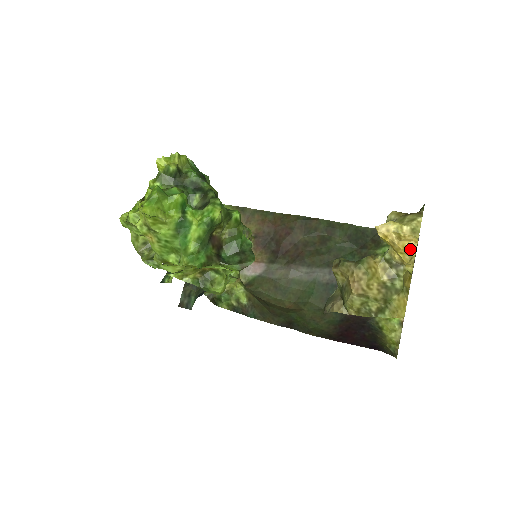
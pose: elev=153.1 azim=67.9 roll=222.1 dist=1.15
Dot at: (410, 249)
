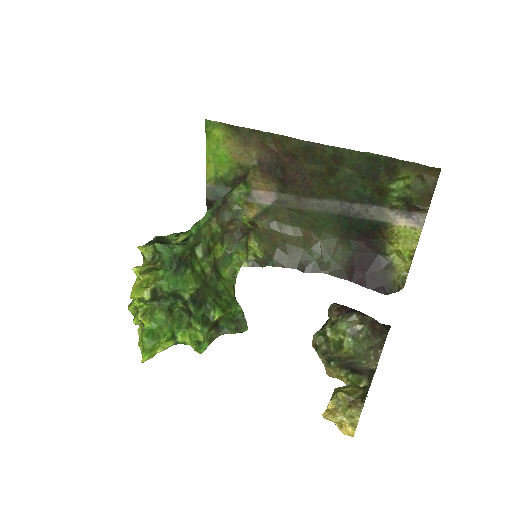
Dot at: (350, 432)
